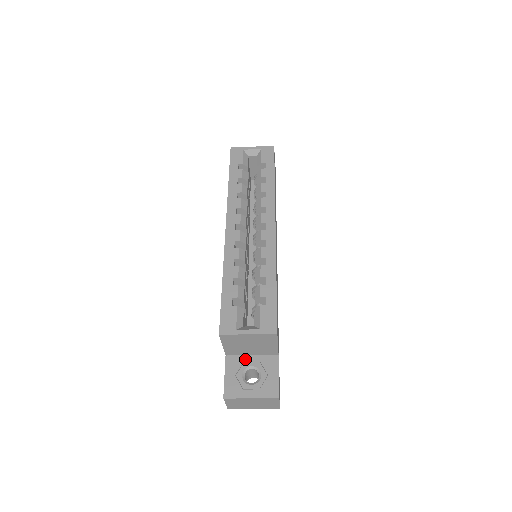
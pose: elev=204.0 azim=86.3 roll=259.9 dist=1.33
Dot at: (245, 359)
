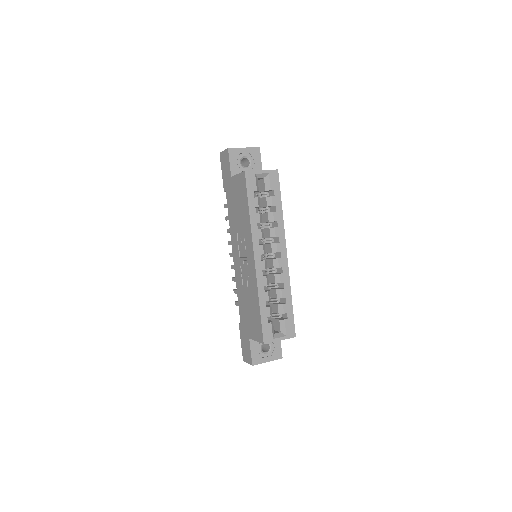
Dot at: occluded
